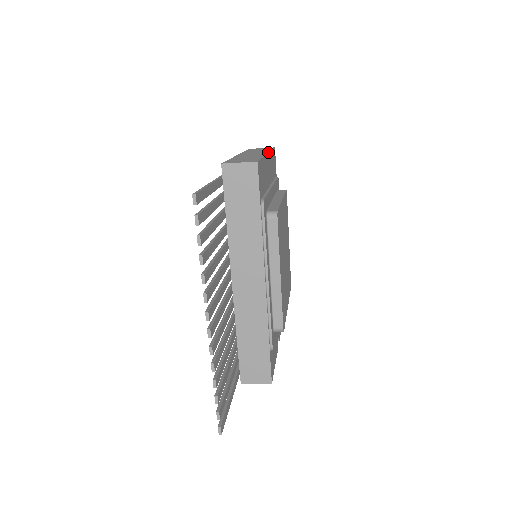
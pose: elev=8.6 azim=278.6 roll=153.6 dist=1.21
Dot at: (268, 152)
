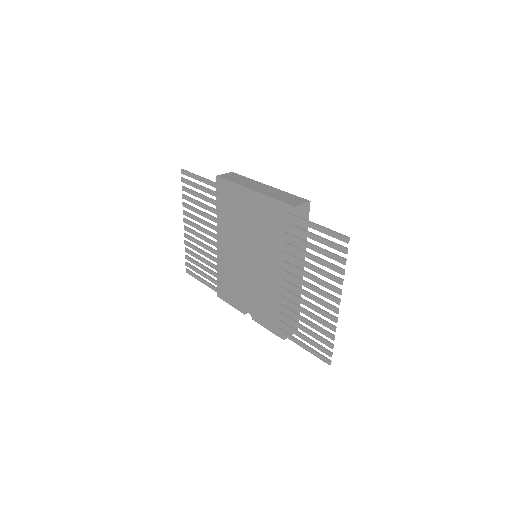
Dot at: occluded
